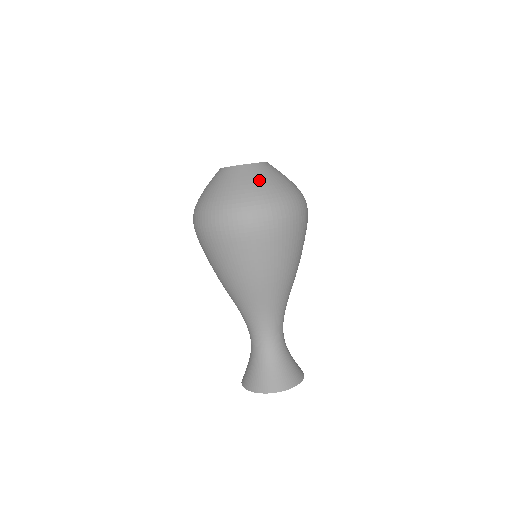
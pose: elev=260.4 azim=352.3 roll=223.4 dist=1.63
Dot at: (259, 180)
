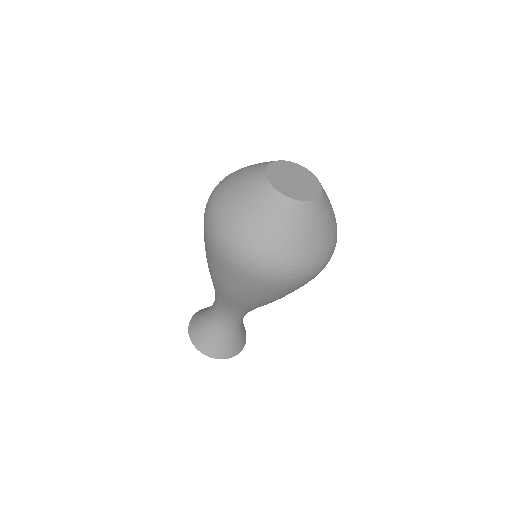
Dot at: (323, 228)
